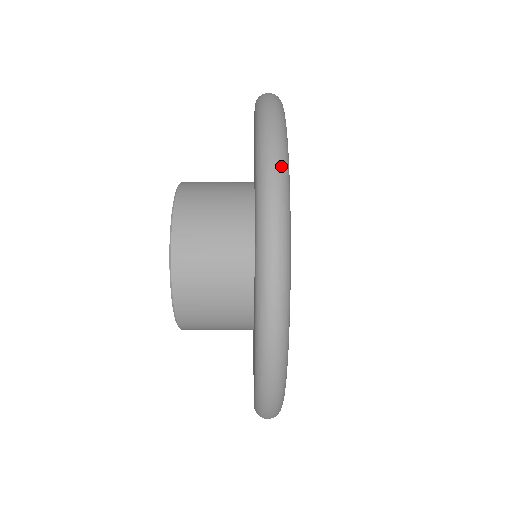
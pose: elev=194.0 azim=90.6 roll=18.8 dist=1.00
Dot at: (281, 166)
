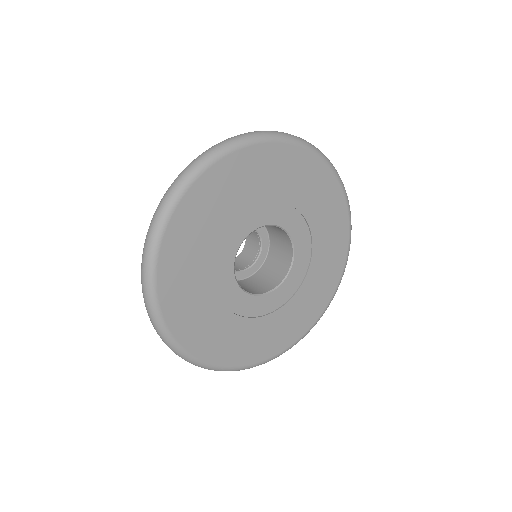
Dot at: (160, 212)
